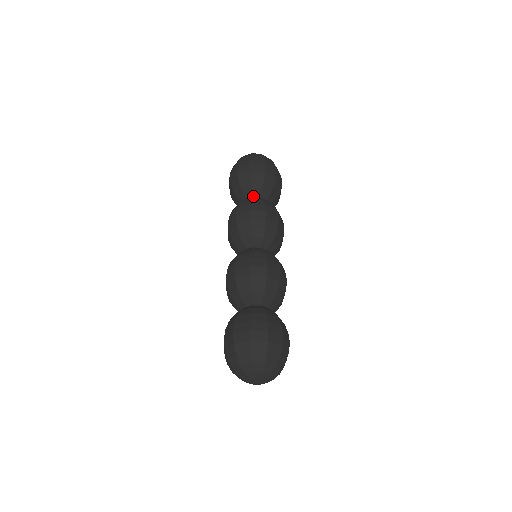
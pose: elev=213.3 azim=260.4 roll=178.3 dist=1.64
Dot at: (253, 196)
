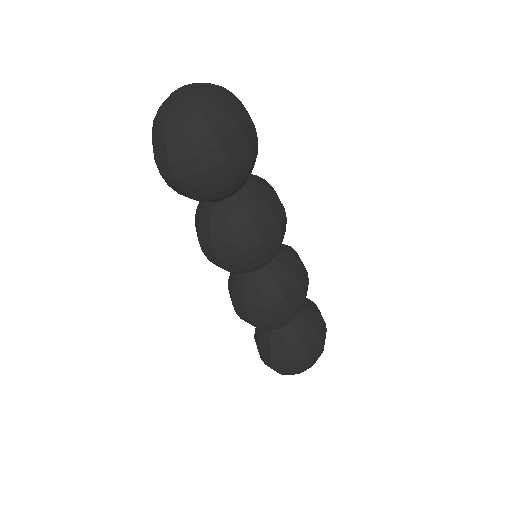
Dot at: (211, 202)
